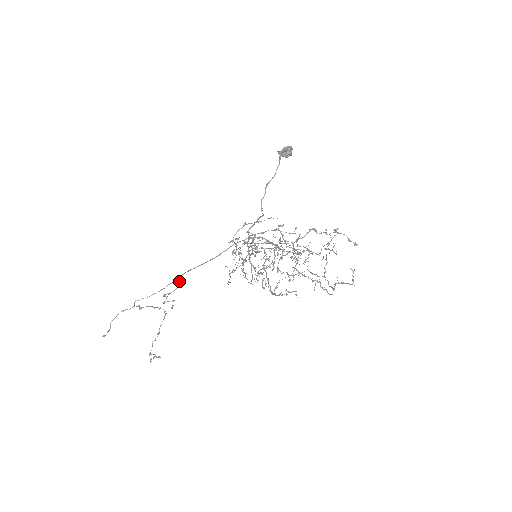
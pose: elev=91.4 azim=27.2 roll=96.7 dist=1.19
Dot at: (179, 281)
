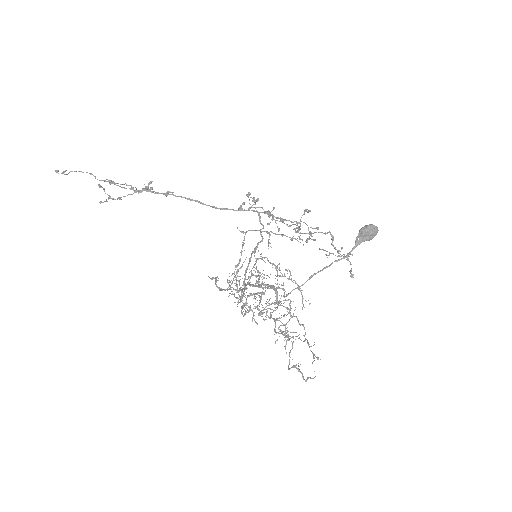
Dot at: (167, 195)
